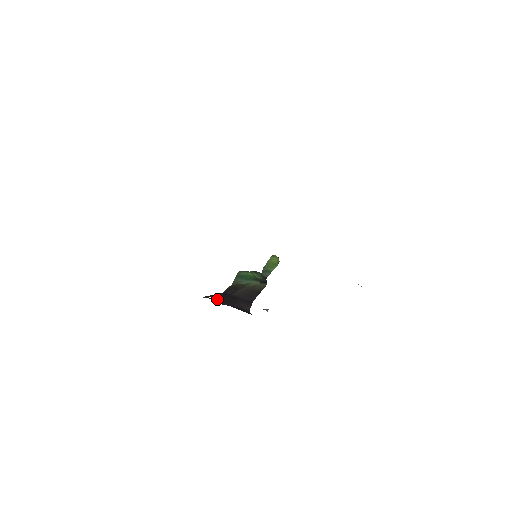
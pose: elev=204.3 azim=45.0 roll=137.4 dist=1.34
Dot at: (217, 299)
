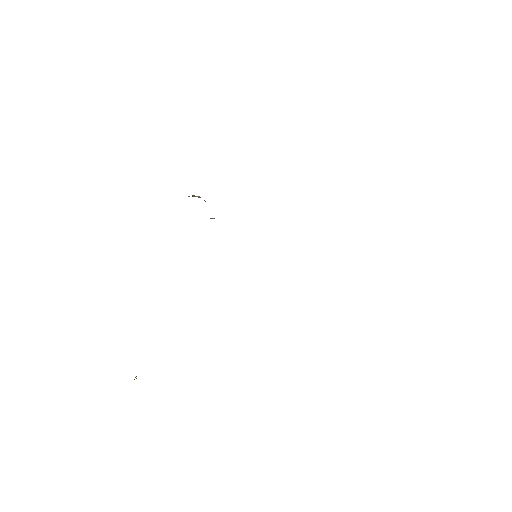
Dot at: occluded
